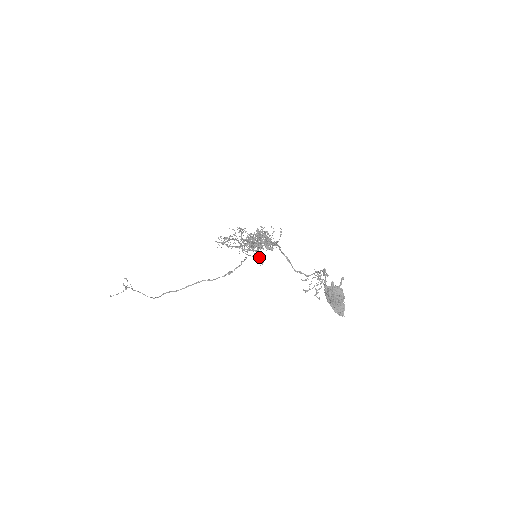
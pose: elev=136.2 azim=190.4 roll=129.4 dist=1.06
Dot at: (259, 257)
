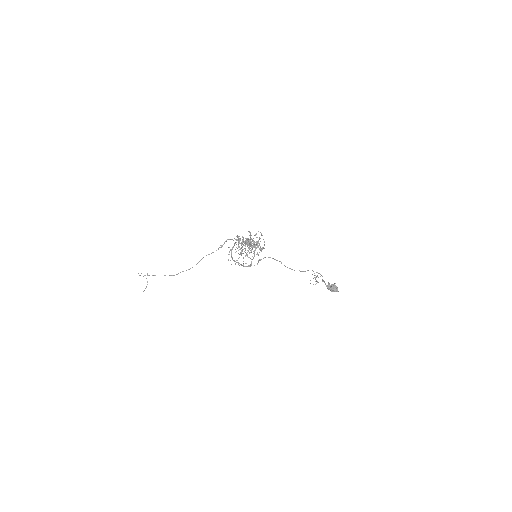
Dot at: occluded
